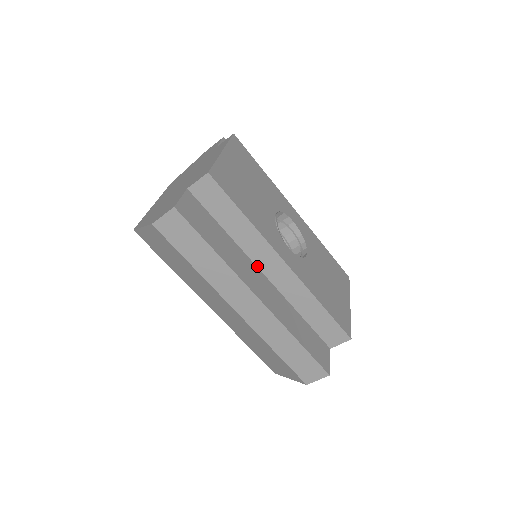
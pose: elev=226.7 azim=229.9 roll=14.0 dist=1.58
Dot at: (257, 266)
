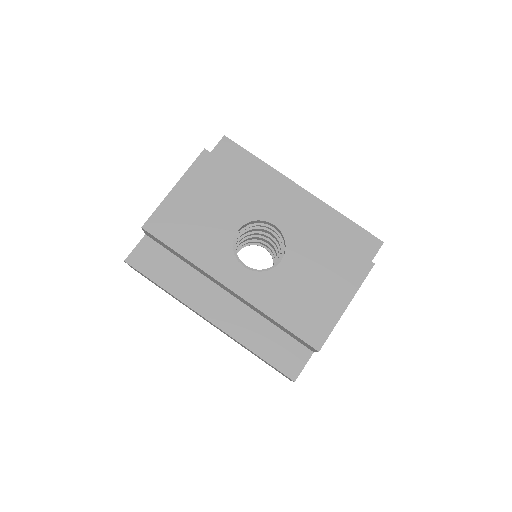
Dot at: (219, 285)
